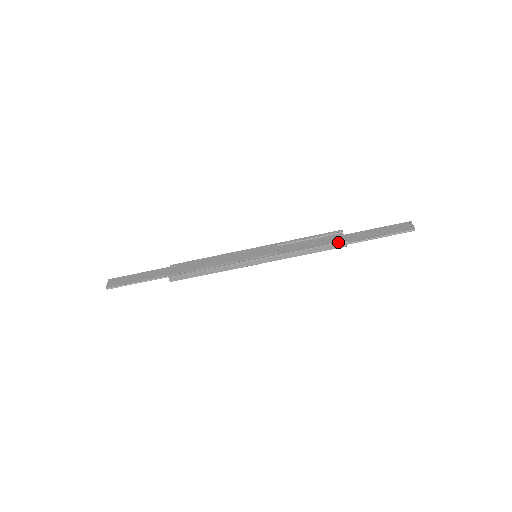
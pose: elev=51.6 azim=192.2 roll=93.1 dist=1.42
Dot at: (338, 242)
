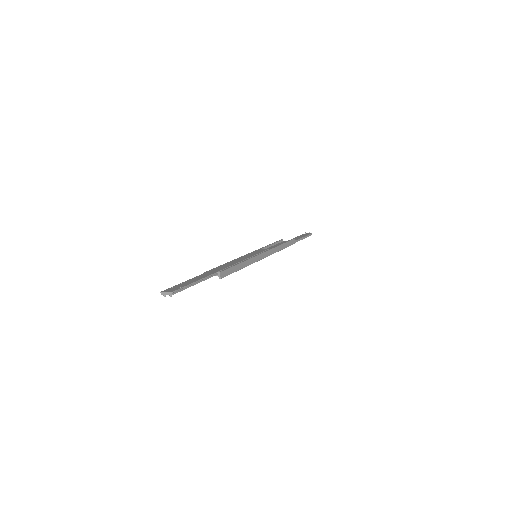
Dot at: (292, 239)
